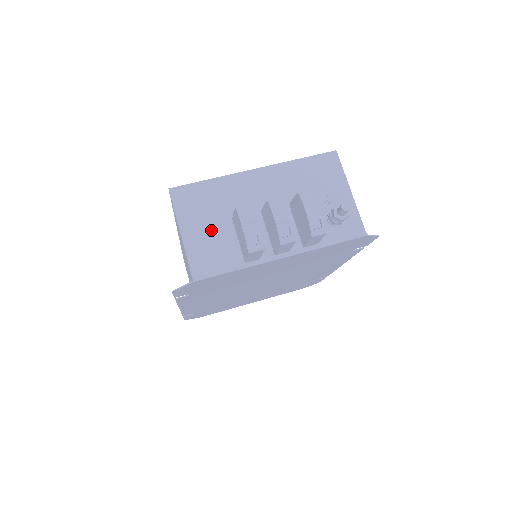
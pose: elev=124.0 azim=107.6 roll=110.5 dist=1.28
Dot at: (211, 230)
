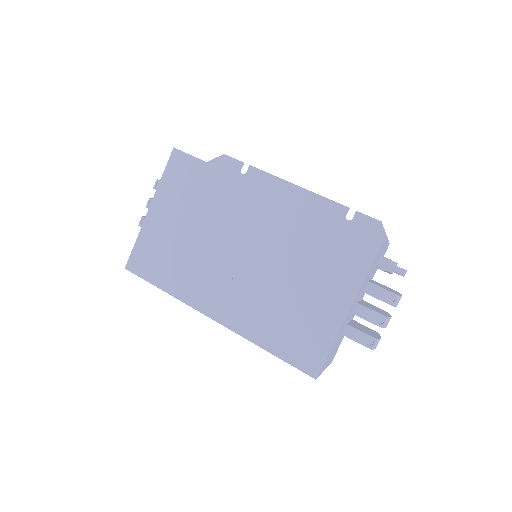
Dot at: occluded
